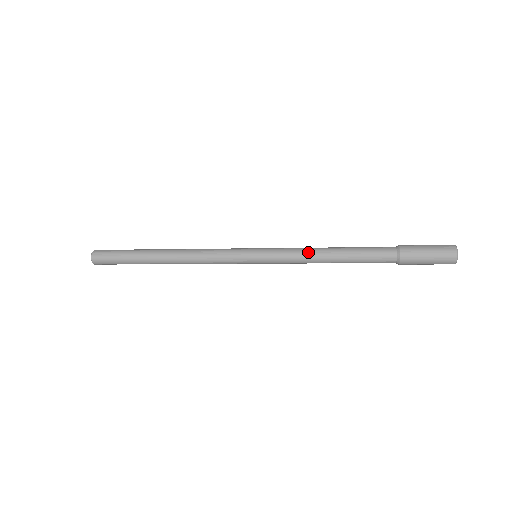
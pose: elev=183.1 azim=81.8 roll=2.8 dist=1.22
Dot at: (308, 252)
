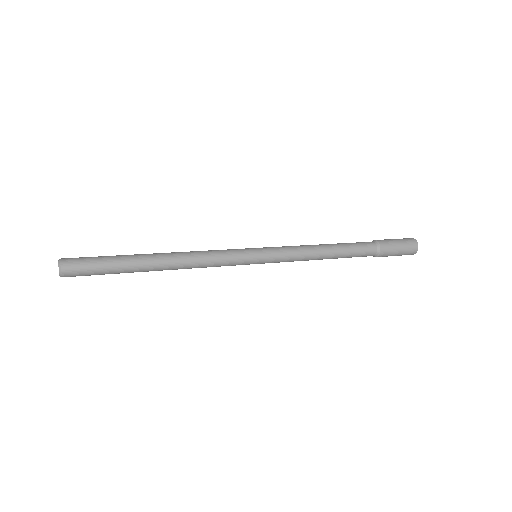
Dot at: (307, 258)
